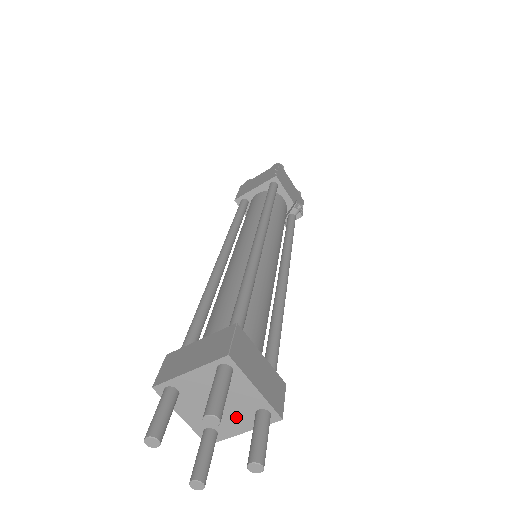
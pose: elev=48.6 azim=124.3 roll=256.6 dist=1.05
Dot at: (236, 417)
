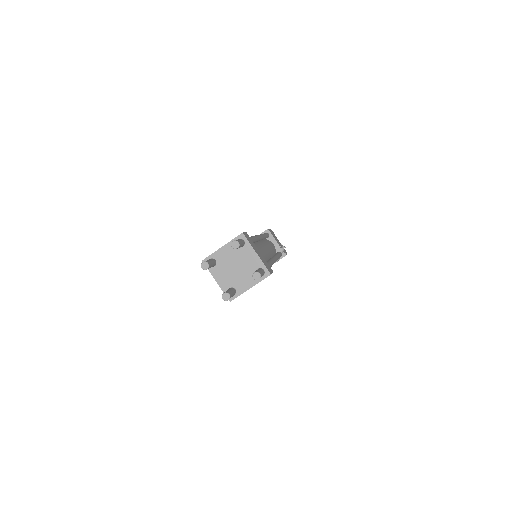
Dot at: (246, 276)
